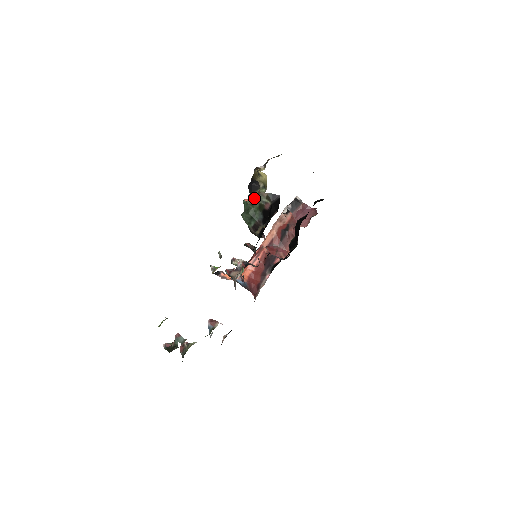
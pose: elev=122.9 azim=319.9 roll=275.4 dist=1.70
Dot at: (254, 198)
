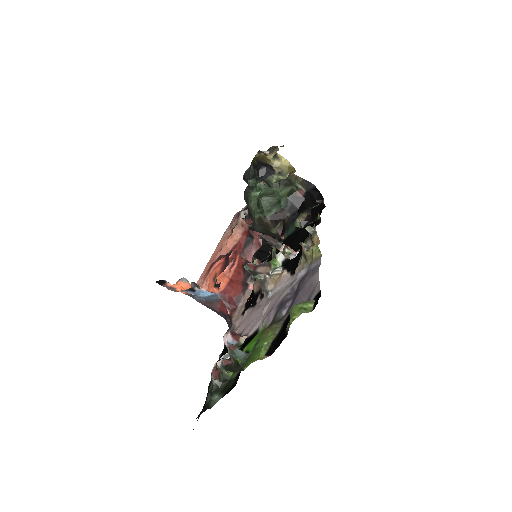
Dot at: (288, 180)
